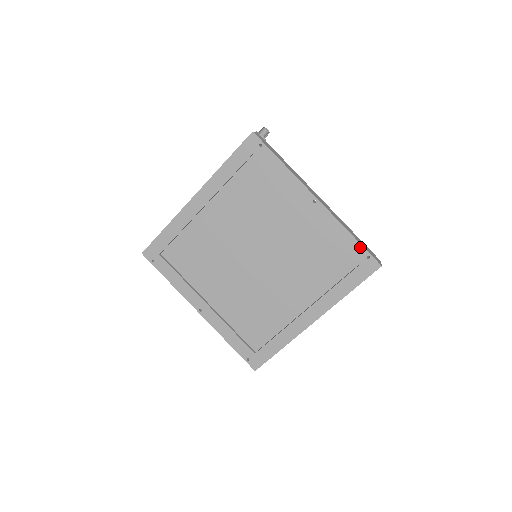
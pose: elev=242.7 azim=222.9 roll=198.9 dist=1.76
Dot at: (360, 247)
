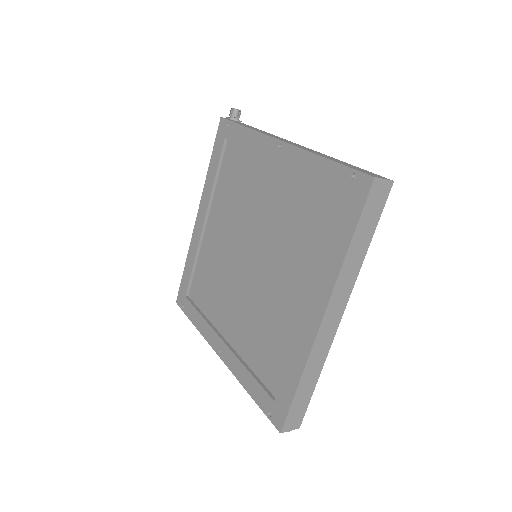
Dot at: (339, 168)
